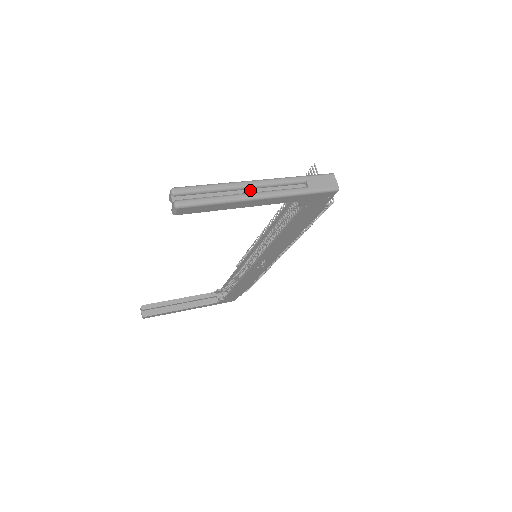
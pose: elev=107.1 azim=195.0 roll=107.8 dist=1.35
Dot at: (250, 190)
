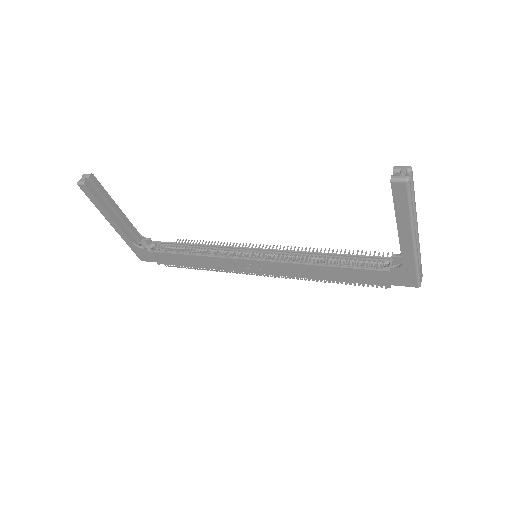
Dot at: occluded
